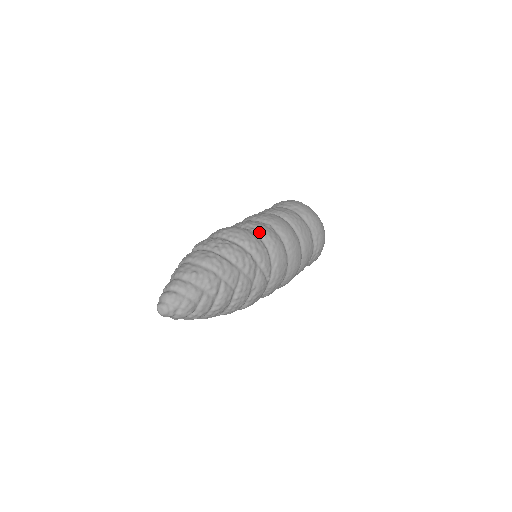
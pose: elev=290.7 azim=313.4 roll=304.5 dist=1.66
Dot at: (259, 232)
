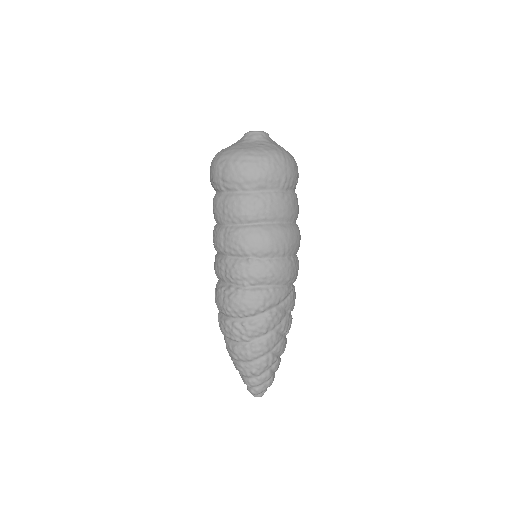
Dot at: (252, 283)
